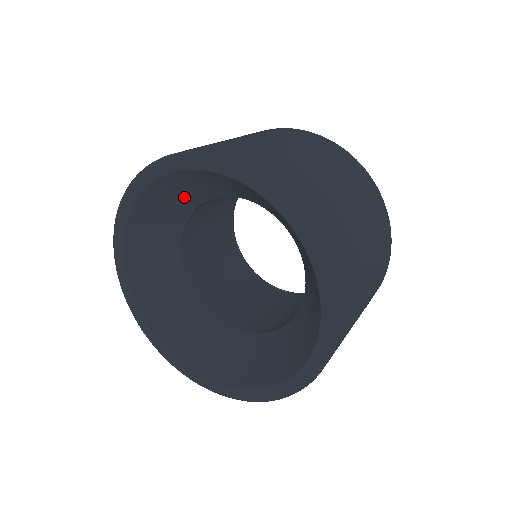
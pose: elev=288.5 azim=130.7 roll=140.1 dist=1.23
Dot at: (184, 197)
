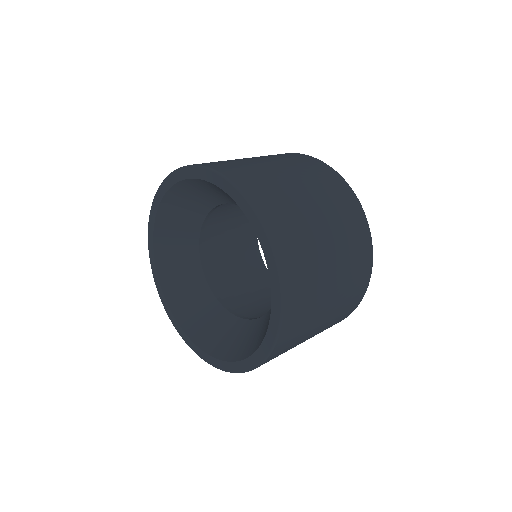
Dot at: (186, 220)
